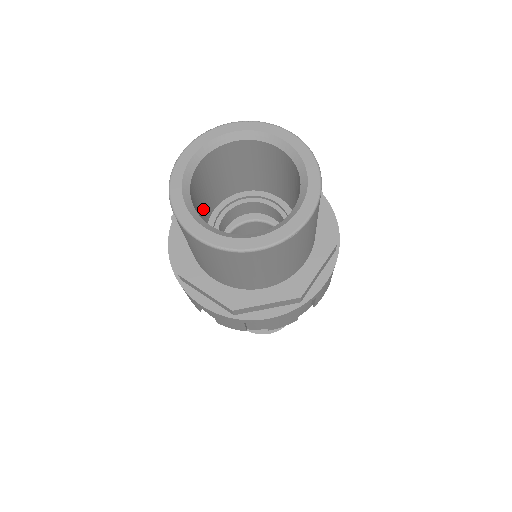
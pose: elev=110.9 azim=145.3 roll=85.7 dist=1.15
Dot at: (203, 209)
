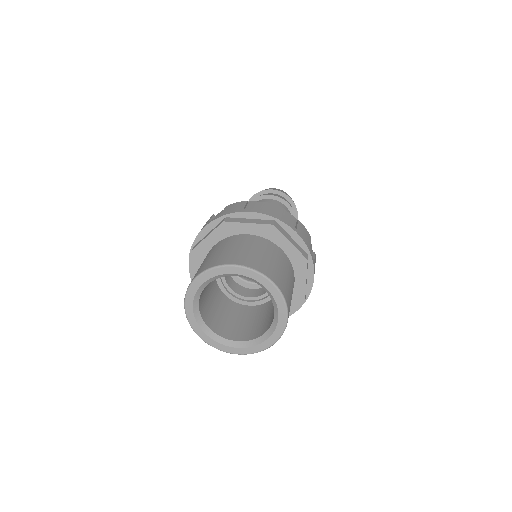
Dot at: (213, 295)
